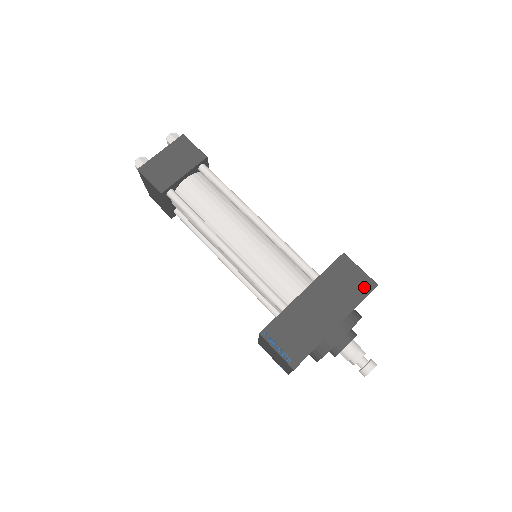
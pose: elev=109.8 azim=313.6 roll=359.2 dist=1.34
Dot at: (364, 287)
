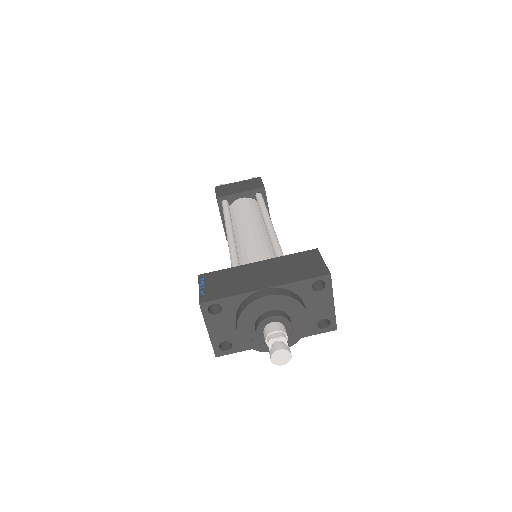
Dot at: (315, 272)
